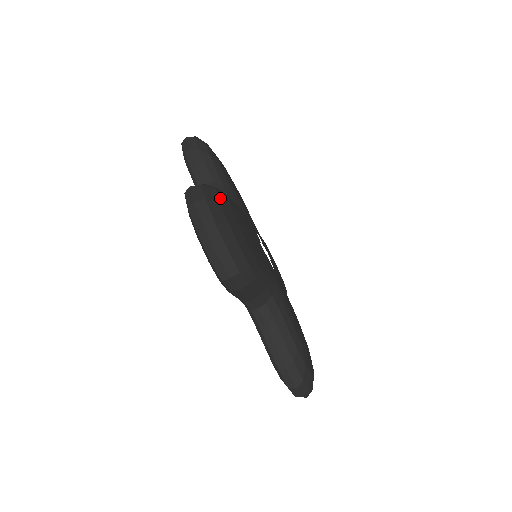
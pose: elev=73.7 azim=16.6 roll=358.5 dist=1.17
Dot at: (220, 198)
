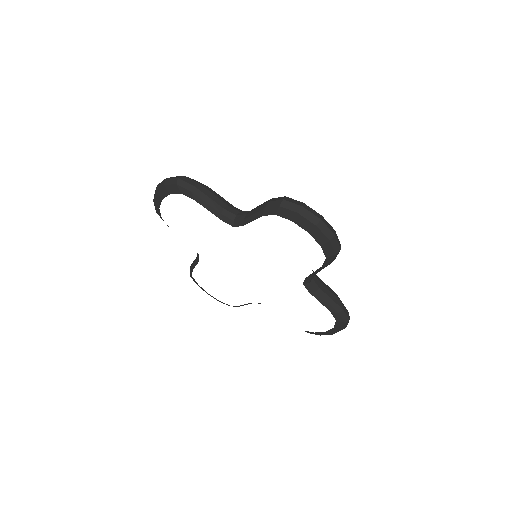
Dot at: occluded
